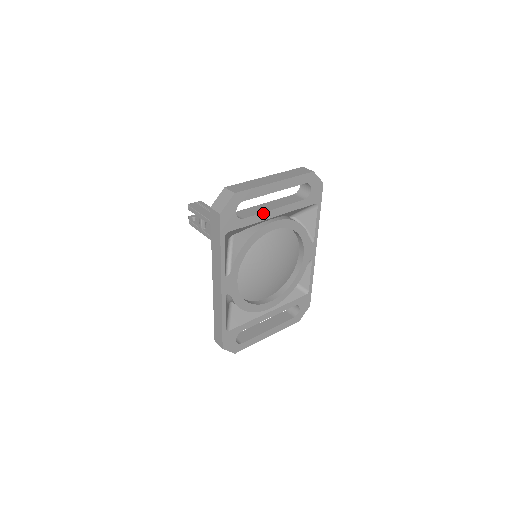
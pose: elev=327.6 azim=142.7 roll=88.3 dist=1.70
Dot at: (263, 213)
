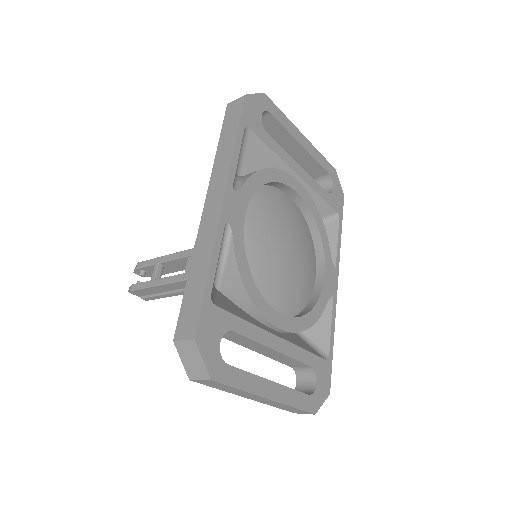
Dot at: (287, 155)
